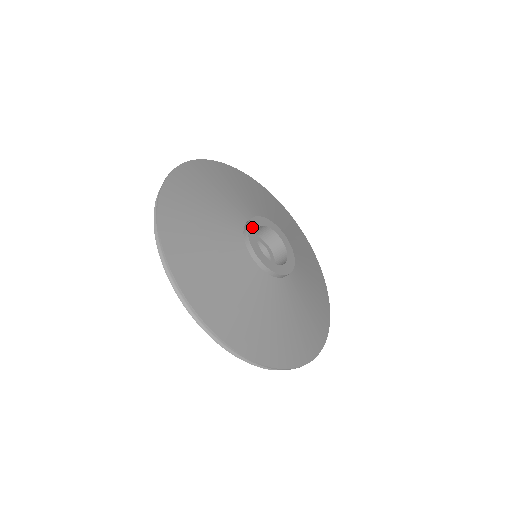
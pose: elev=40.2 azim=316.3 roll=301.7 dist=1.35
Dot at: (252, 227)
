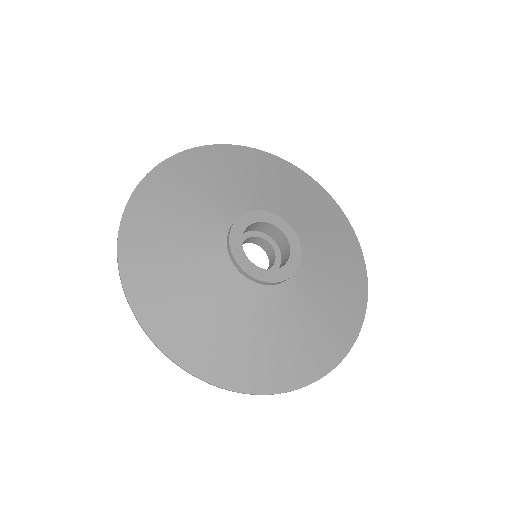
Dot at: (239, 226)
